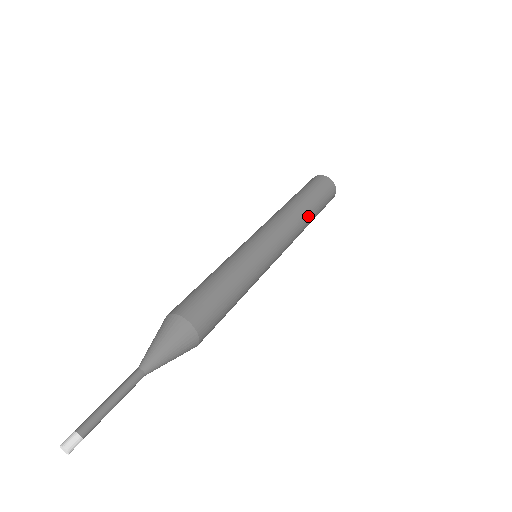
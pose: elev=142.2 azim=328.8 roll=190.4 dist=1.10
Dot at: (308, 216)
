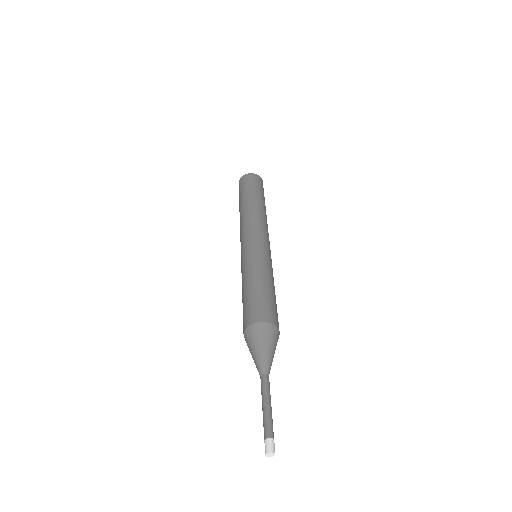
Dot at: occluded
